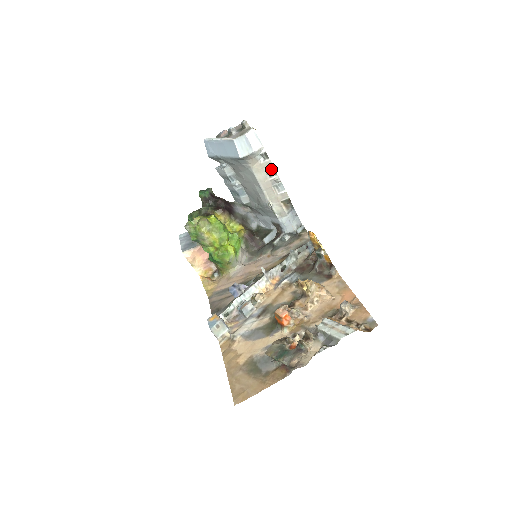
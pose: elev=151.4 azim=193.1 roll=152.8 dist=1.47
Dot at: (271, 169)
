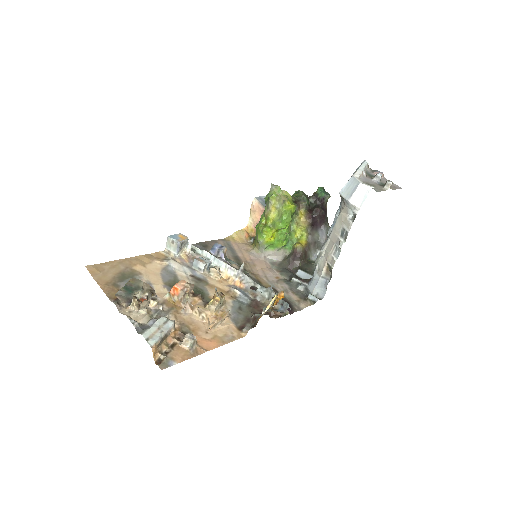
Dot at: (346, 231)
